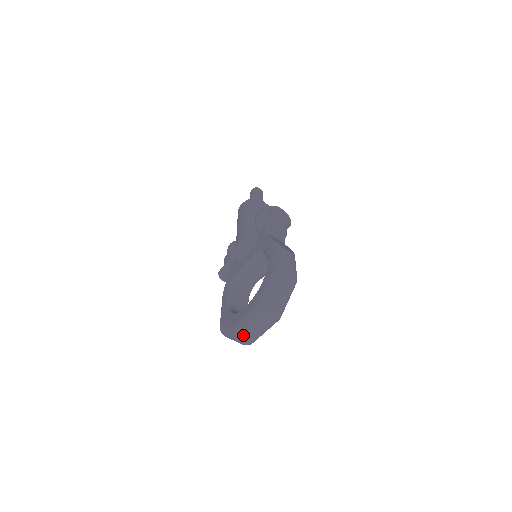
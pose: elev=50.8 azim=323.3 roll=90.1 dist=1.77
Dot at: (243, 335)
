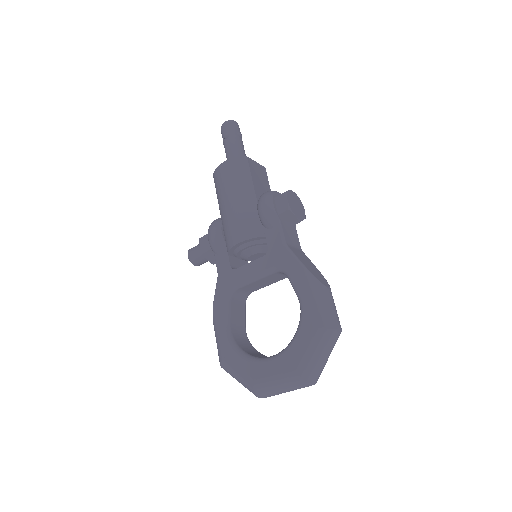
Dot at: (267, 394)
